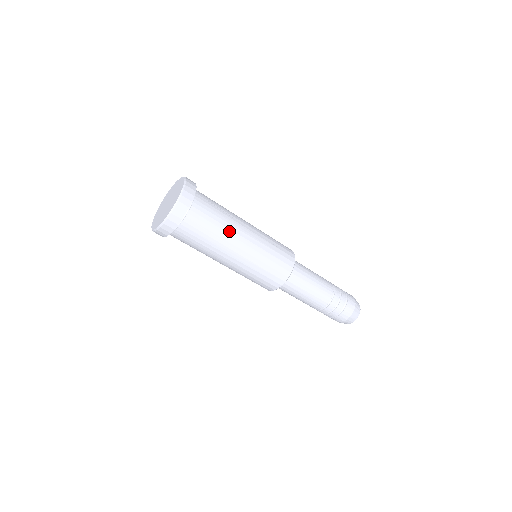
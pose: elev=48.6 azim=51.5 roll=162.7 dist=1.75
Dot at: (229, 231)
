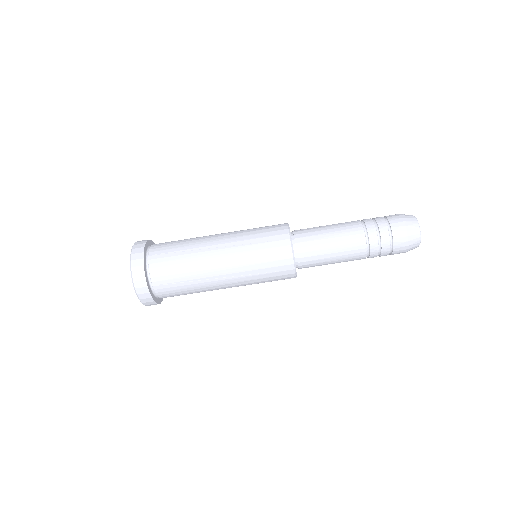
Dot at: (199, 268)
